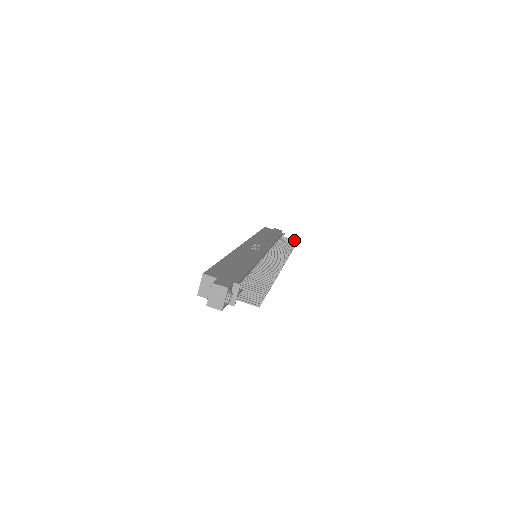
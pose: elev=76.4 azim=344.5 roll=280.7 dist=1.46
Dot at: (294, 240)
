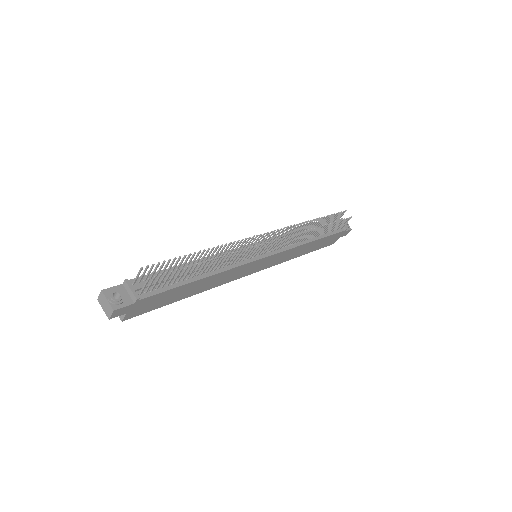
Dot at: (342, 212)
